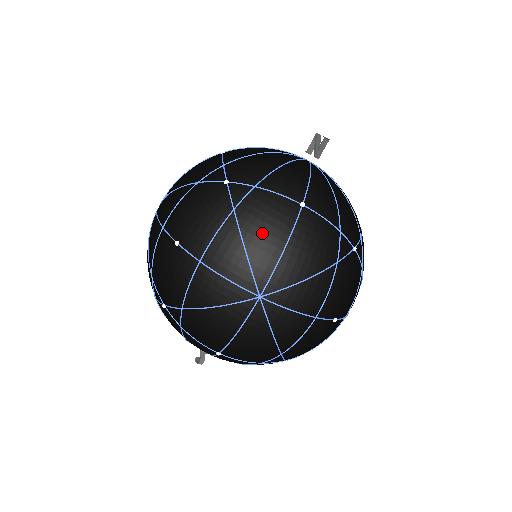
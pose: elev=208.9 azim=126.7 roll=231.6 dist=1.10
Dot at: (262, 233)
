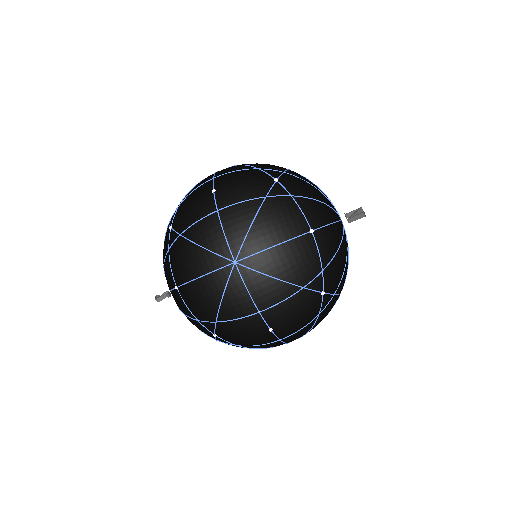
Dot at: (271, 224)
